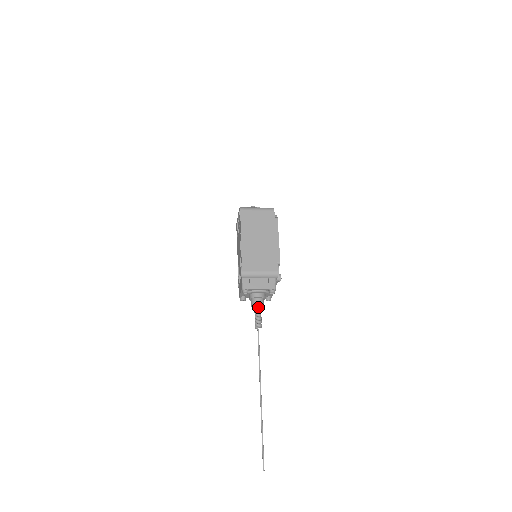
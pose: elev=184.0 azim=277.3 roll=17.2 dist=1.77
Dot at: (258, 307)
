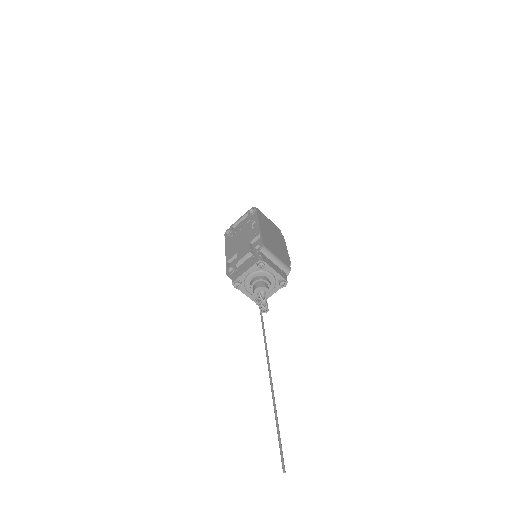
Dot at: (265, 291)
